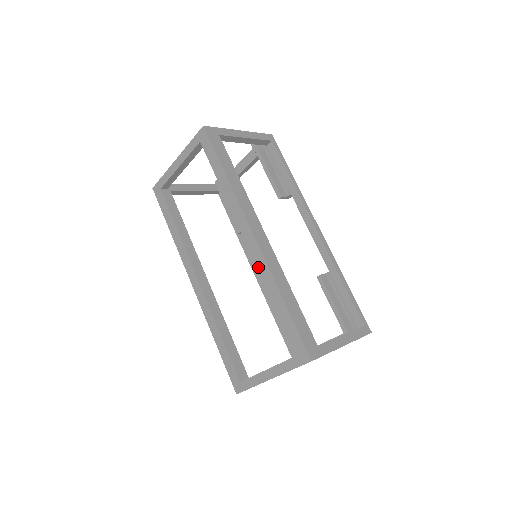
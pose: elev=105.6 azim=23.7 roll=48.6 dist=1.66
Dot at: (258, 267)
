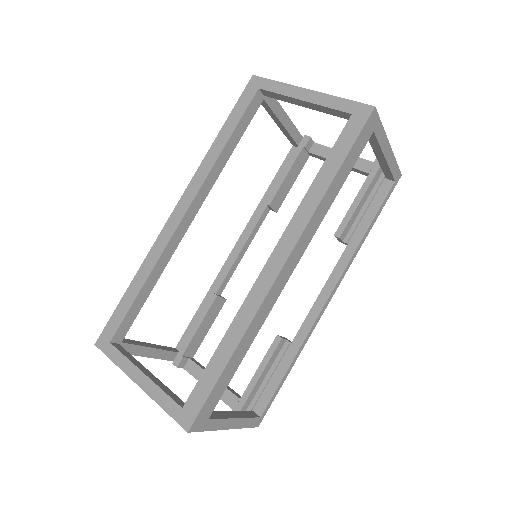
Dot at: (249, 296)
